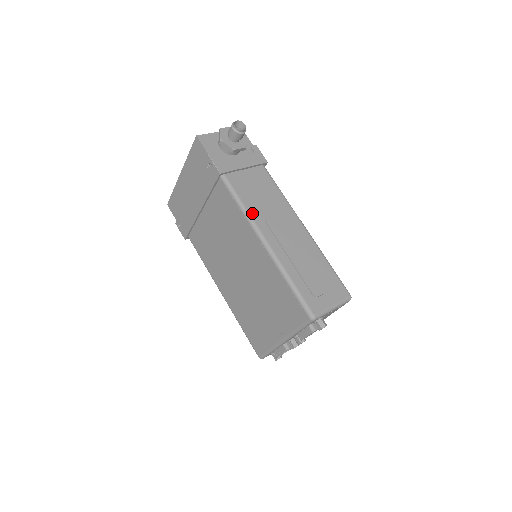
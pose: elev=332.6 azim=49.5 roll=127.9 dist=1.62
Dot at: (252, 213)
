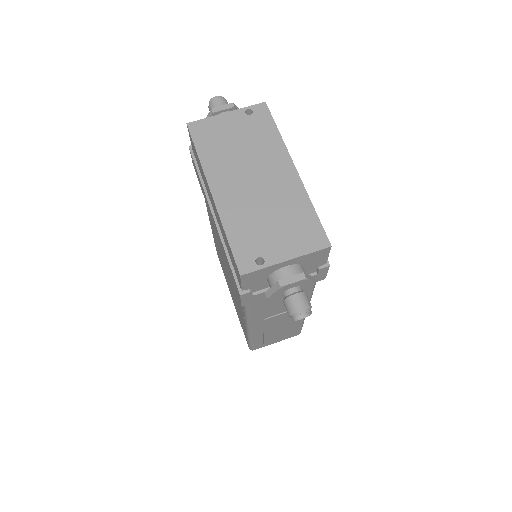
Dot at: (254, 319)
